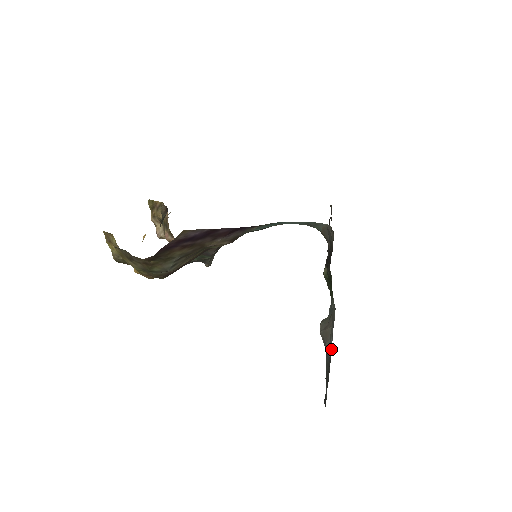
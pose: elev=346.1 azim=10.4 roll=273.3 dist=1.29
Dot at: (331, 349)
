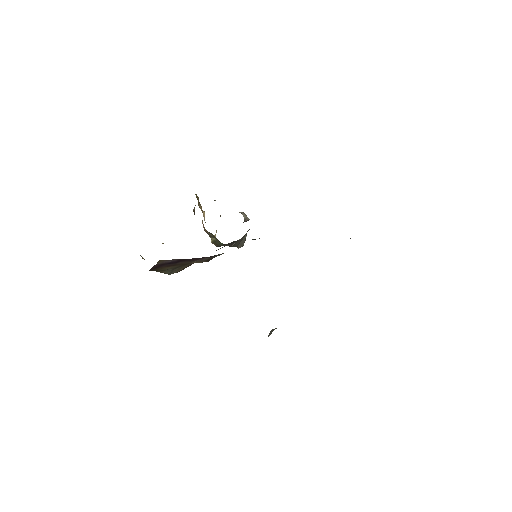
Dot at: occluded
